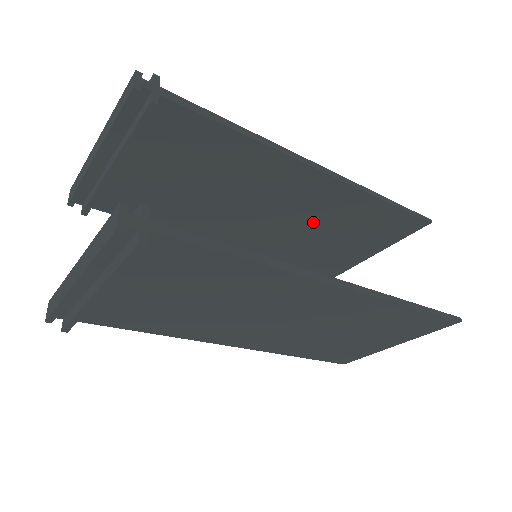
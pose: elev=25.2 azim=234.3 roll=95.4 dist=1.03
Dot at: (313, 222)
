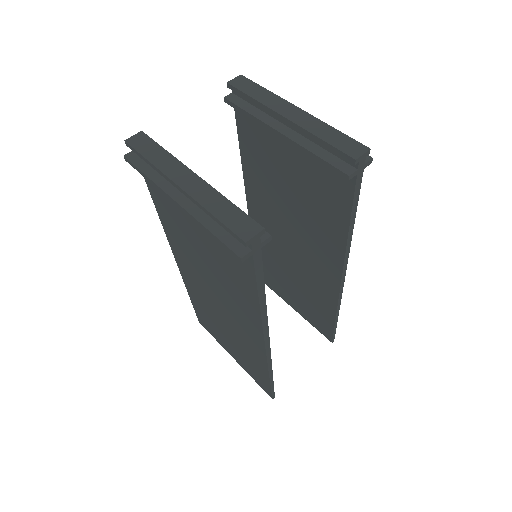
Dot at: (299, 269)
